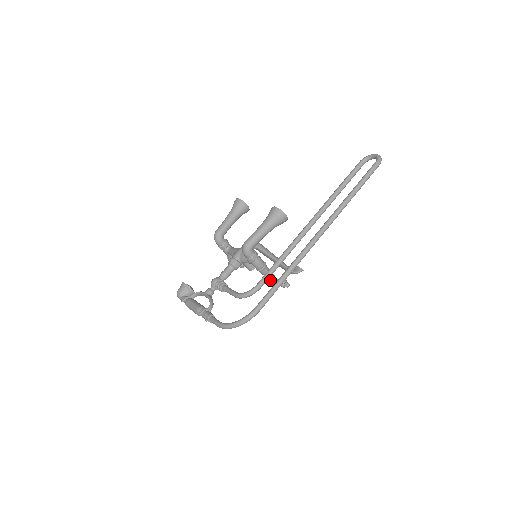
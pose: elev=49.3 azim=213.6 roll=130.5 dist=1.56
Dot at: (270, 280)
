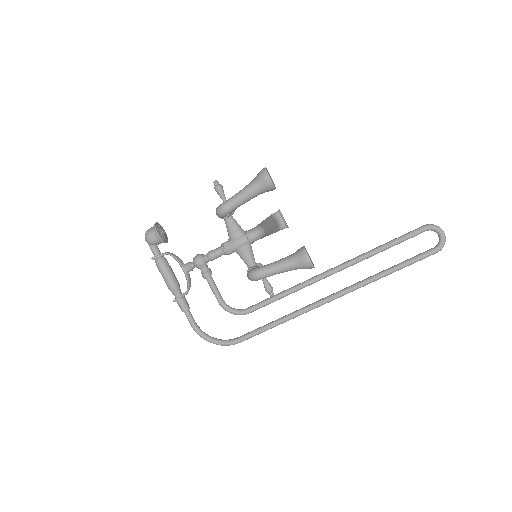
Dot at: occluded
